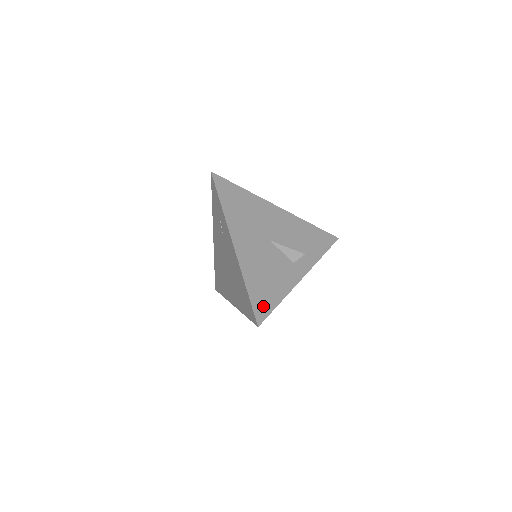
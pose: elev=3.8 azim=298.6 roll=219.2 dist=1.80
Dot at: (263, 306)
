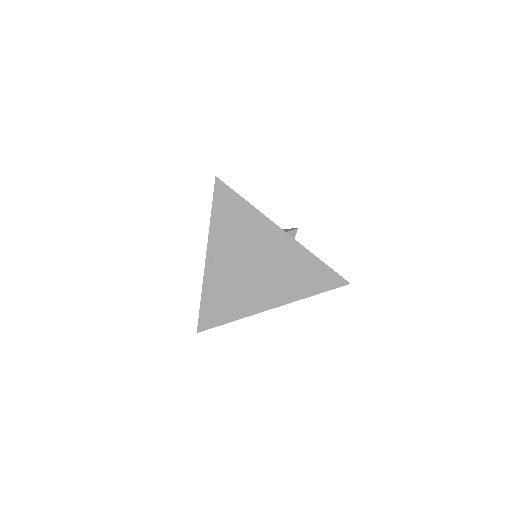
Dot at: occluded
